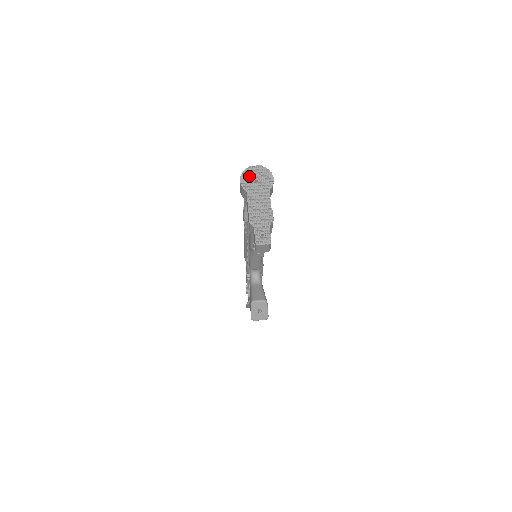
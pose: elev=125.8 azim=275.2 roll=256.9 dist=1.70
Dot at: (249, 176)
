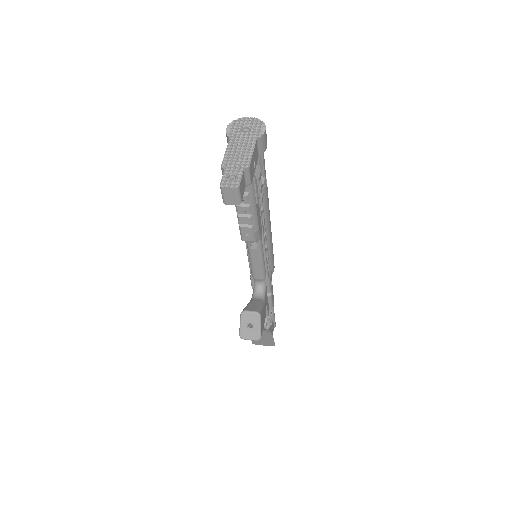
Dot at: (238, 125)
